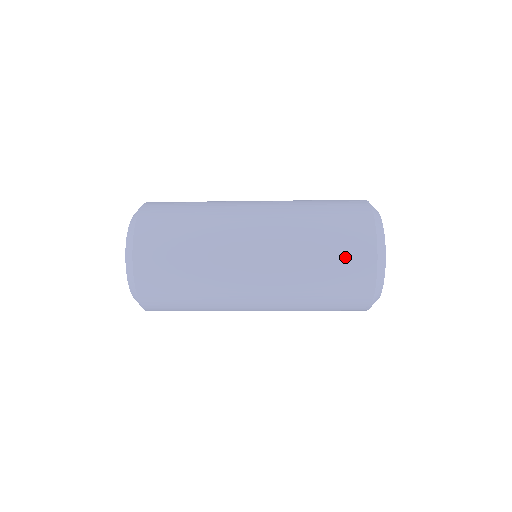
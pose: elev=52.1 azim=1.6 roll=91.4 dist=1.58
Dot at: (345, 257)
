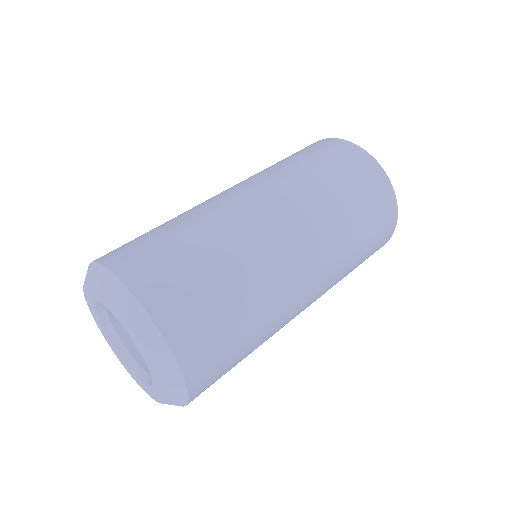
Dot at: (329, 155)
